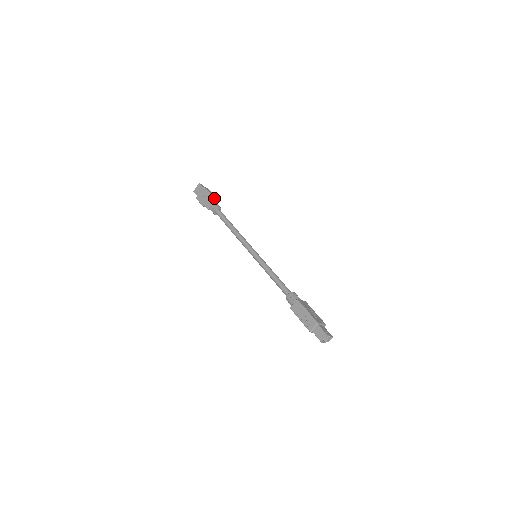
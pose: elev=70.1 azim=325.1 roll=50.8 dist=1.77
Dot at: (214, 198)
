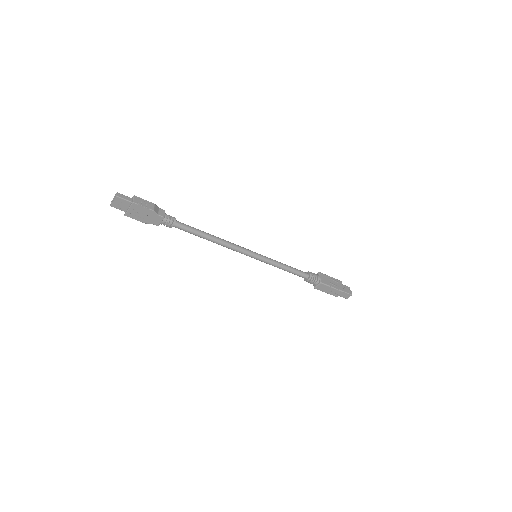
Dot at: (157, 209)
